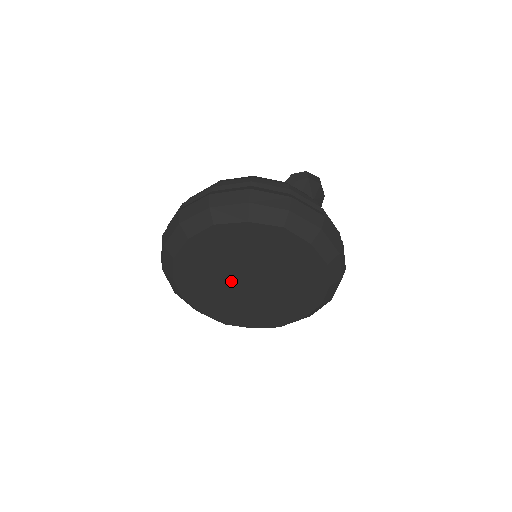
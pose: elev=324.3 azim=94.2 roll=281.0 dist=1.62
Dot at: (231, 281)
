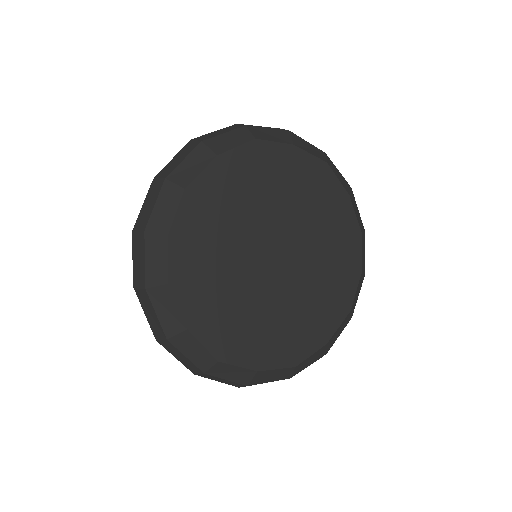
Dot at: (251, 251)
